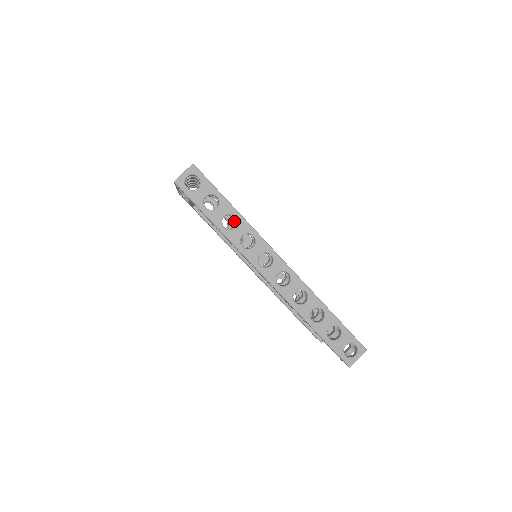
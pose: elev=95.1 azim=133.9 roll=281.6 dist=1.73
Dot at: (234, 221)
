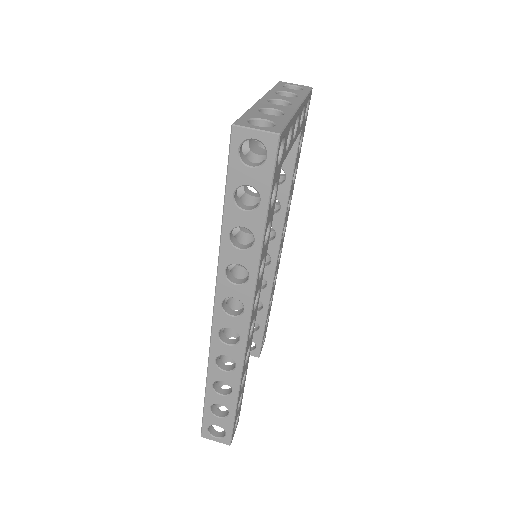
Dot at: (290, 188)
